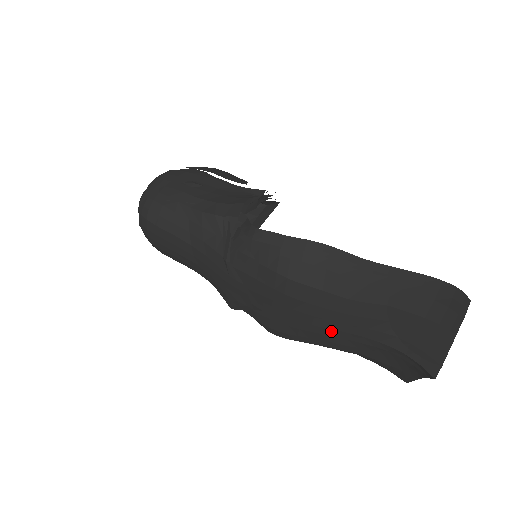
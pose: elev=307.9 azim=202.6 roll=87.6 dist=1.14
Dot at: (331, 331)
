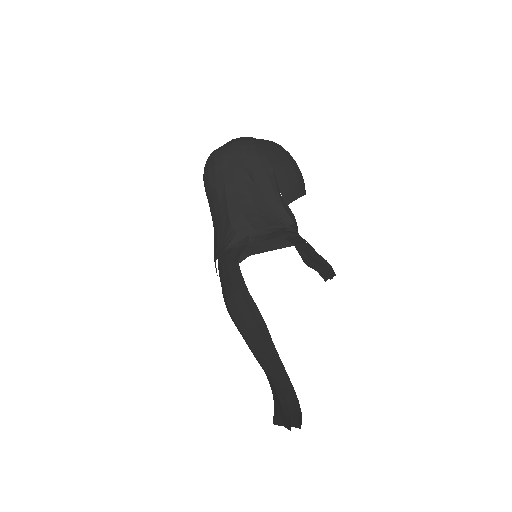
Dot at: occluded
